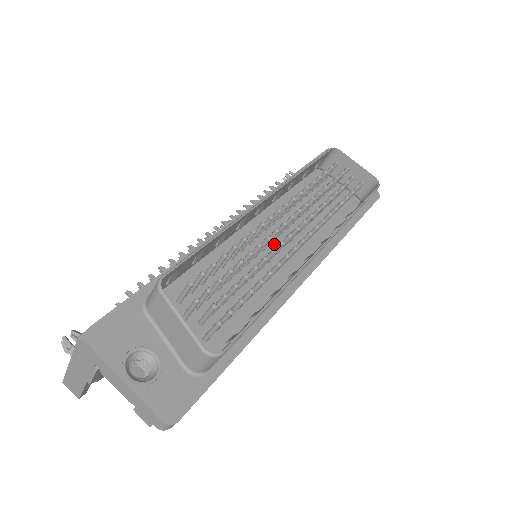
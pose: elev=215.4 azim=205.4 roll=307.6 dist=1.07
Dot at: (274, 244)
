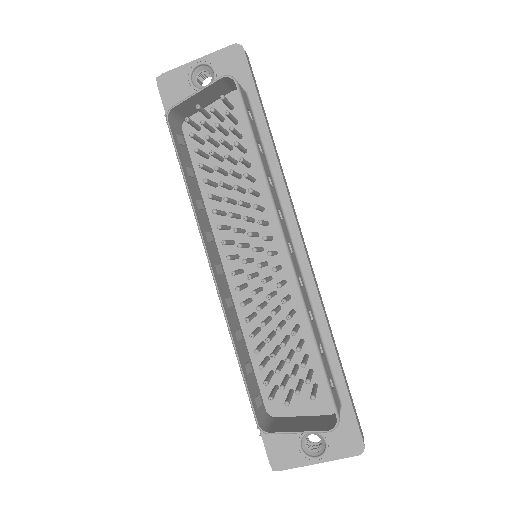
Dot at: (256, 258)
